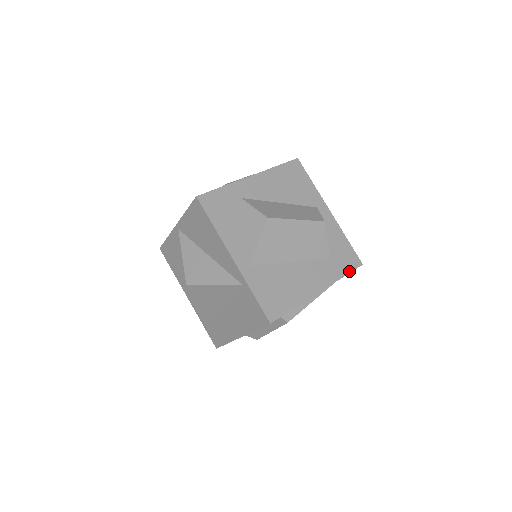
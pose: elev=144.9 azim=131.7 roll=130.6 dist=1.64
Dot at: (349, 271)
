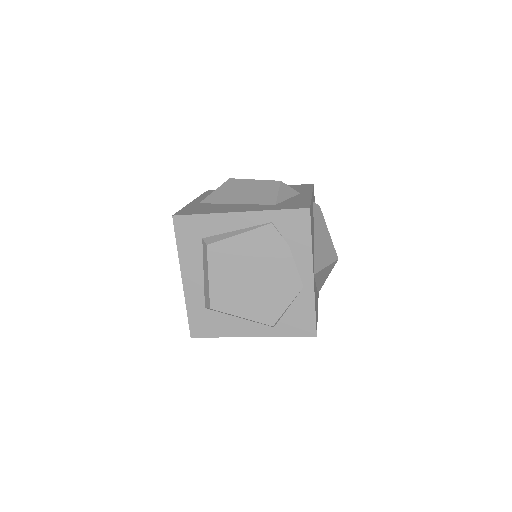
Dot at: (287, 209)
